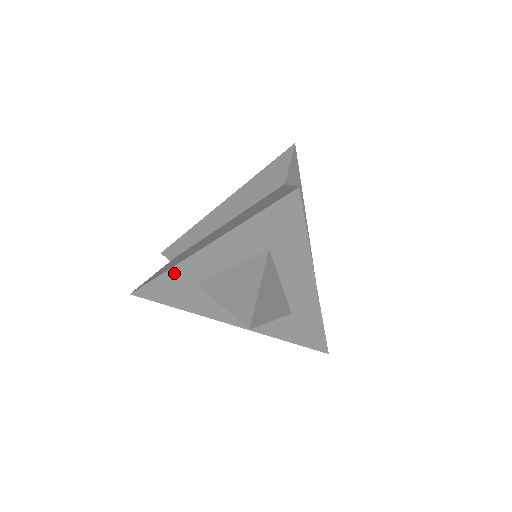
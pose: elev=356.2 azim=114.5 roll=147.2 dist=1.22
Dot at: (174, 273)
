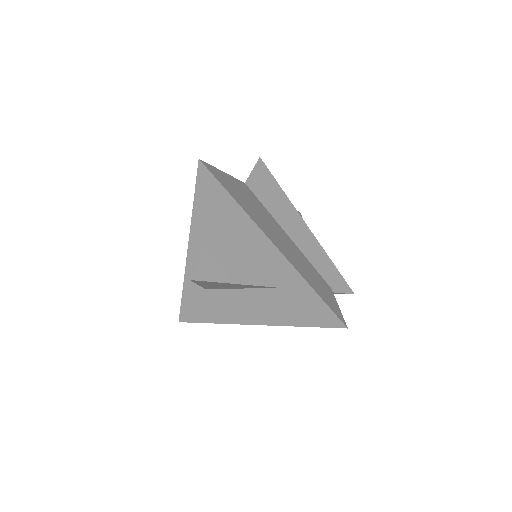
Dot at: (188, 285)
